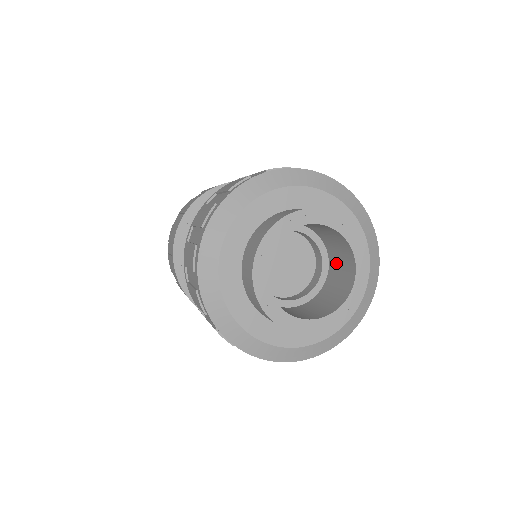
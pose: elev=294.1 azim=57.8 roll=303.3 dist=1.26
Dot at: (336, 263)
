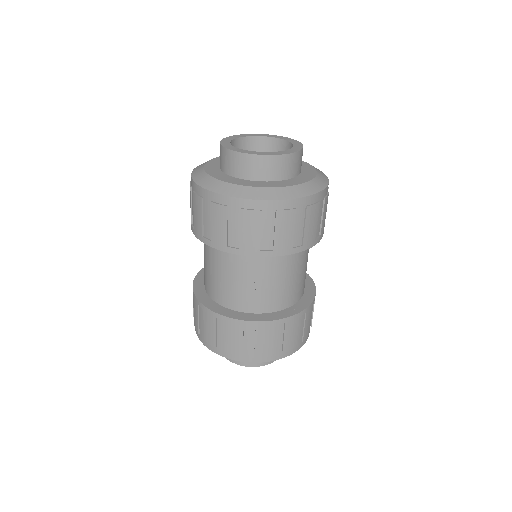
Dot at: occluded
